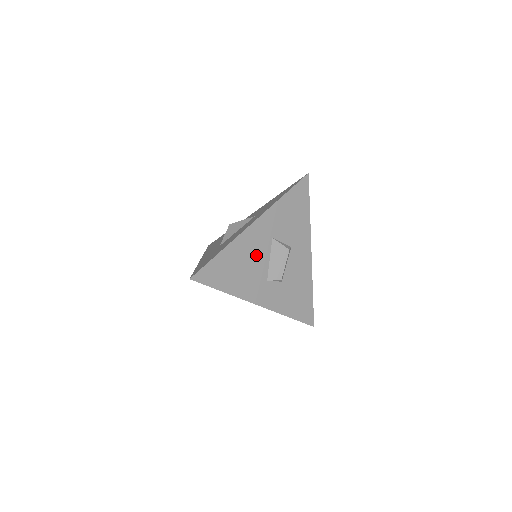
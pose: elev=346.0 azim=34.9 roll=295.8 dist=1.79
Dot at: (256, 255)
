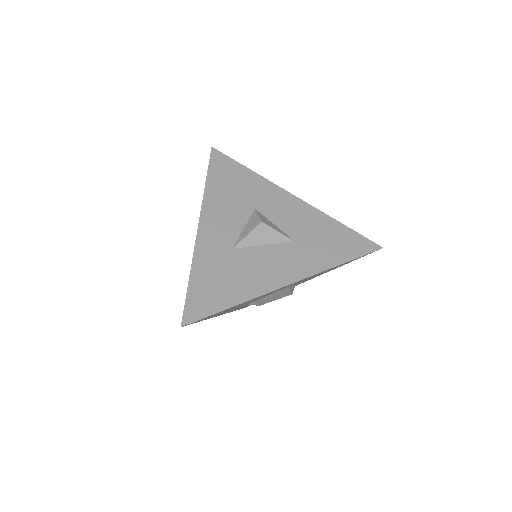
Dot at: occluded
